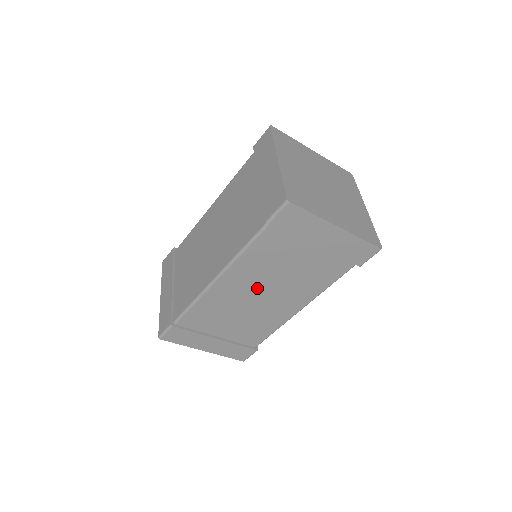
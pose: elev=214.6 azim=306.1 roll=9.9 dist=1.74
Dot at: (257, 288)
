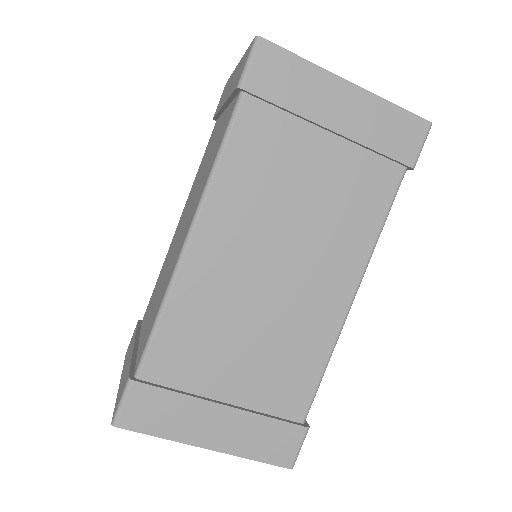
Dot at: (263, 252)
